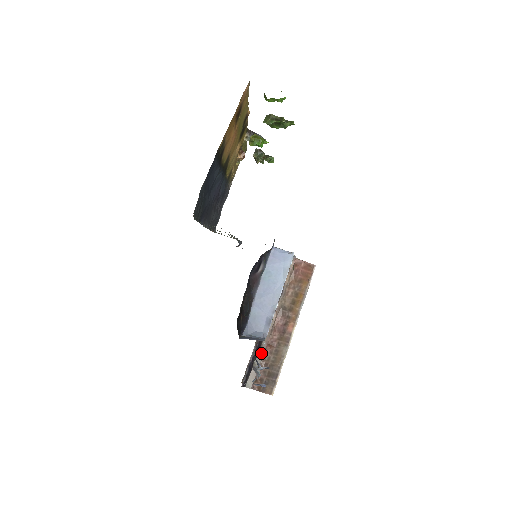
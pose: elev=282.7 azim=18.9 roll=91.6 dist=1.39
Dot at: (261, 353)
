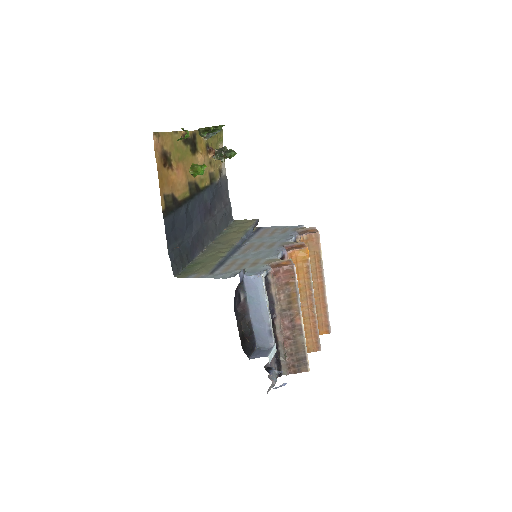
Dot at: (282, 350)
